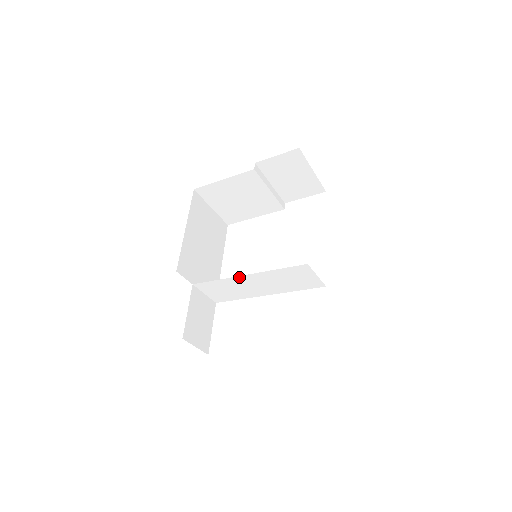
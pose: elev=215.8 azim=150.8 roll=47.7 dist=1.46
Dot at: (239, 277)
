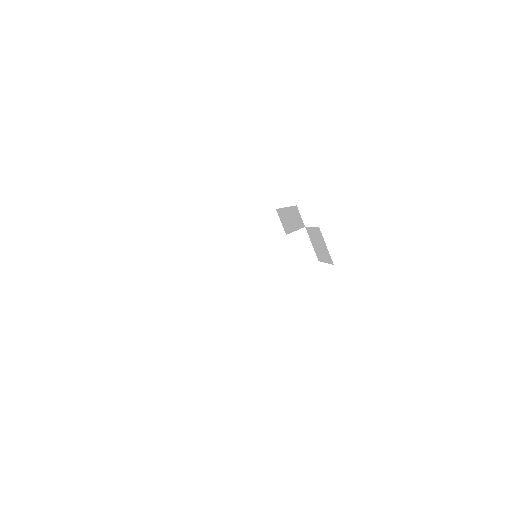
Dot at: (248, 253)
